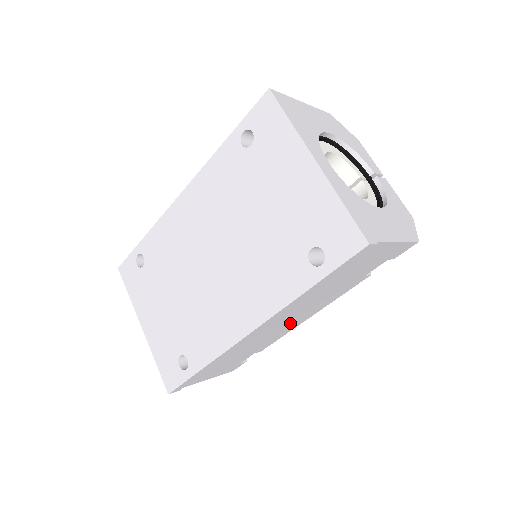
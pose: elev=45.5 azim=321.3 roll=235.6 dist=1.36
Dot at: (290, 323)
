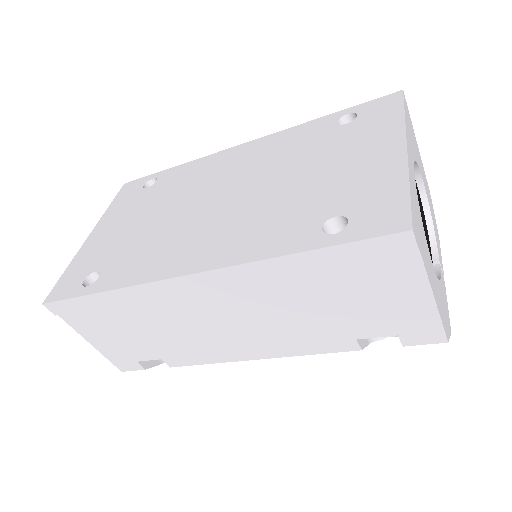
Dot at: (232, 336)
